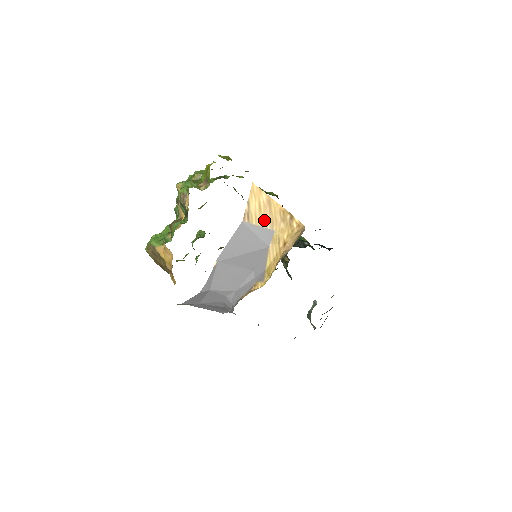
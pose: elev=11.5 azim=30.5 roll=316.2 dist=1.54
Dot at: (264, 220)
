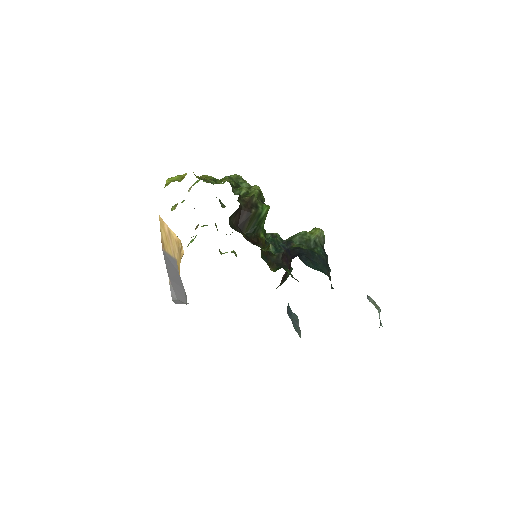
Dot at: (170, 249)
